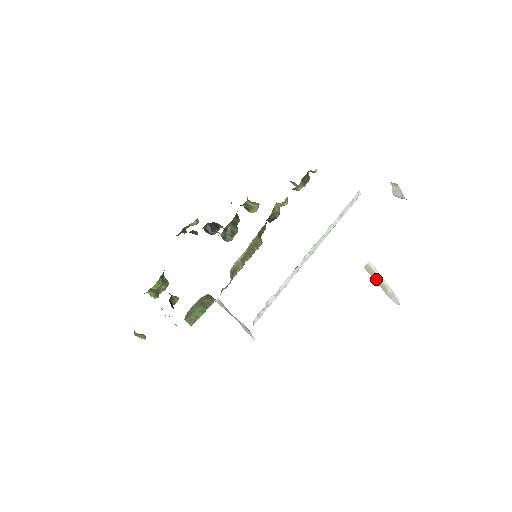
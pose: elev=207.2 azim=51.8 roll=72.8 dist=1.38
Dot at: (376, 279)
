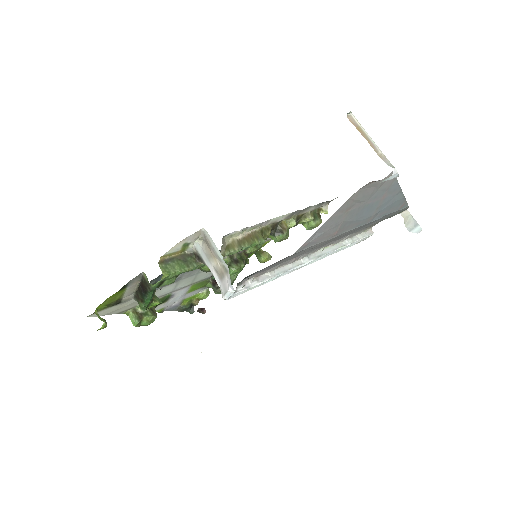
Dot at: (362, 133)
